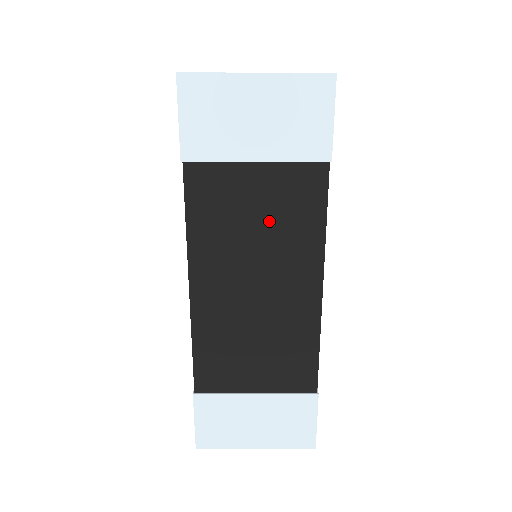
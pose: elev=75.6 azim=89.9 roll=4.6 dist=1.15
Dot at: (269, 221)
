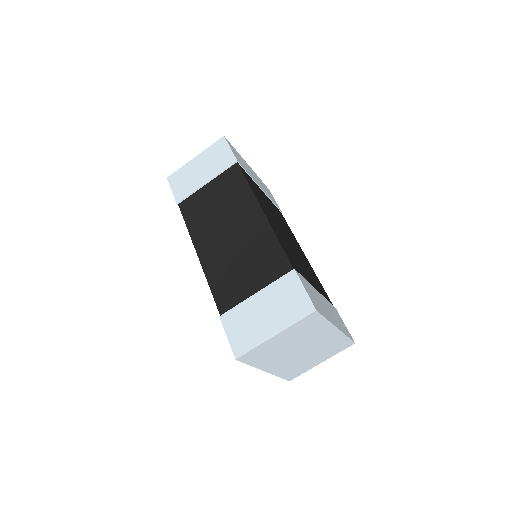
Dot at: (222, 201)
